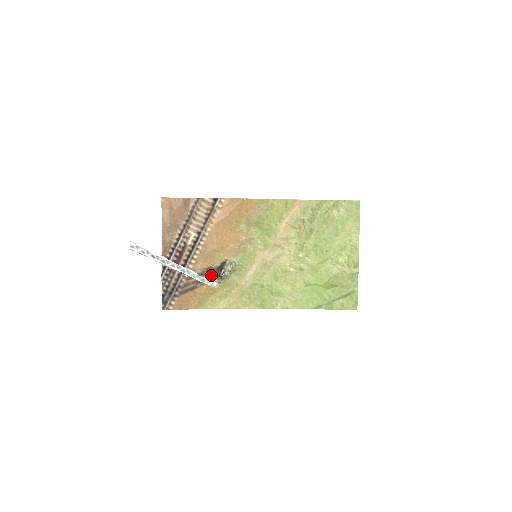
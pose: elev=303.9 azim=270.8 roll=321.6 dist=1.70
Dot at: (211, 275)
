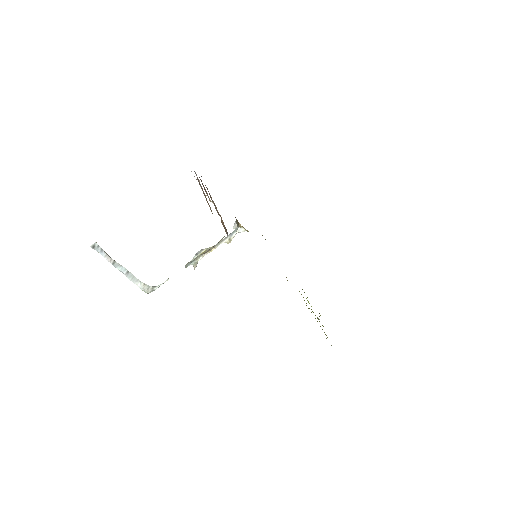
Dot at: occluded
